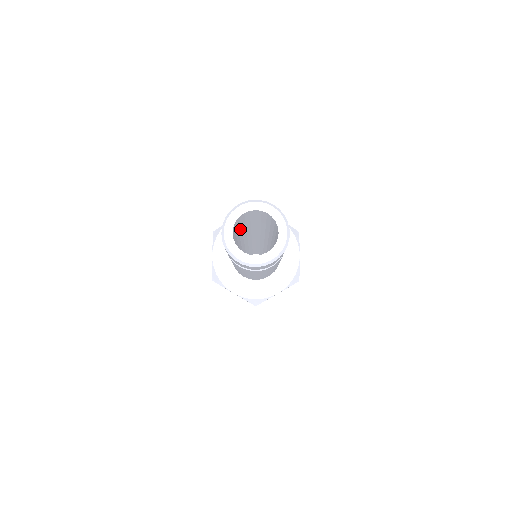
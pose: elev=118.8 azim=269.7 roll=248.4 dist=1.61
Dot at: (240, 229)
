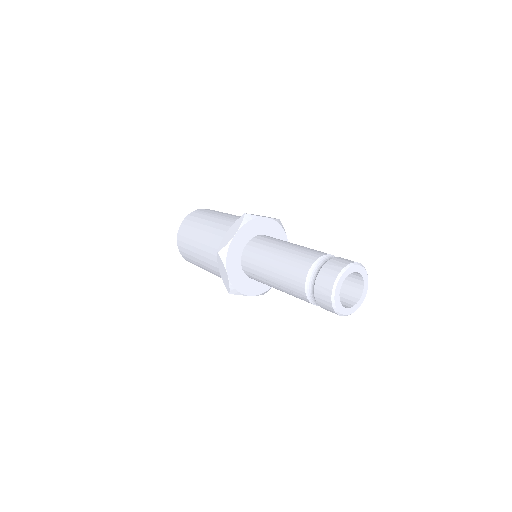
Dot at: occluded
